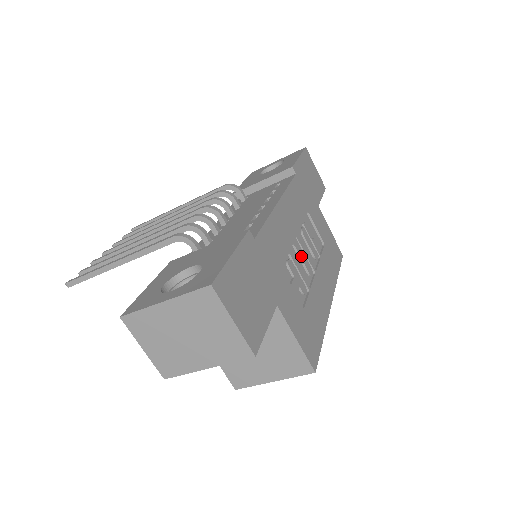
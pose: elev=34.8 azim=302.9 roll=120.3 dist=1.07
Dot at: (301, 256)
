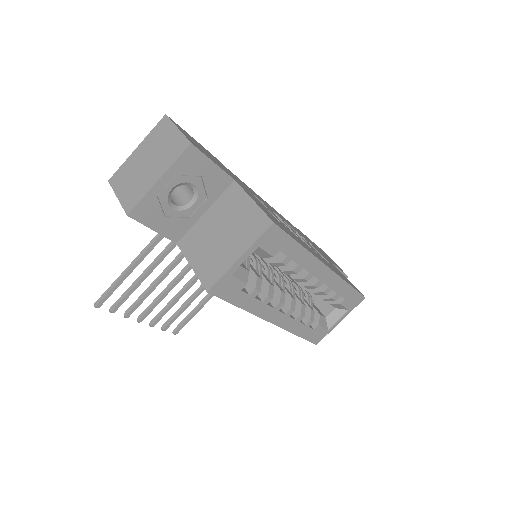
Dot at: (286, 224)
